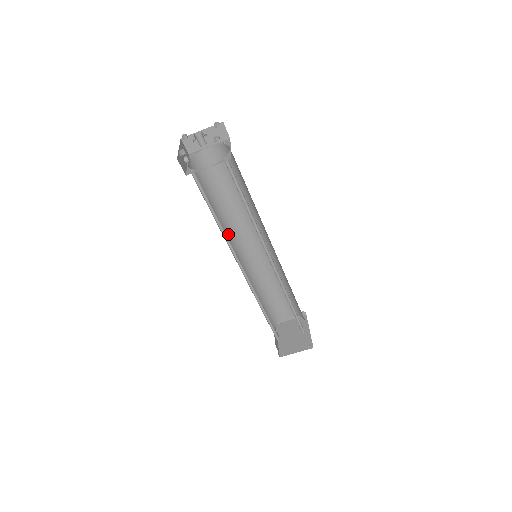
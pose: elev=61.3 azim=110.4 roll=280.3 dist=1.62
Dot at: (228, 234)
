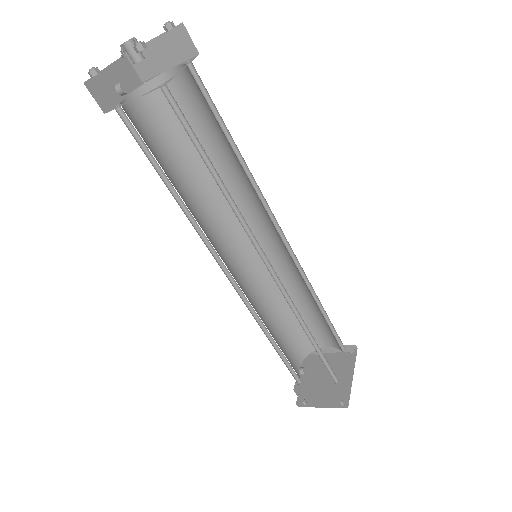
Dot at: (215, 216)
